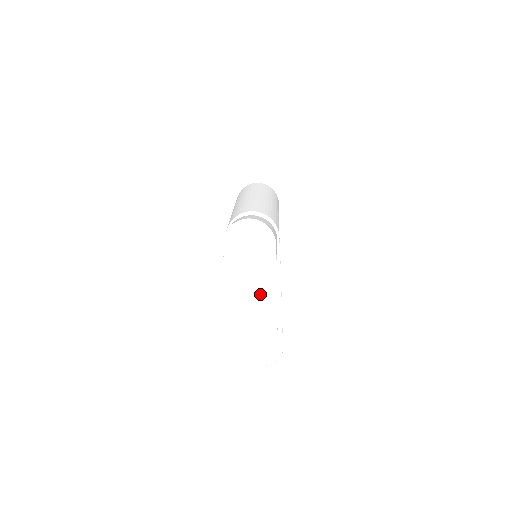
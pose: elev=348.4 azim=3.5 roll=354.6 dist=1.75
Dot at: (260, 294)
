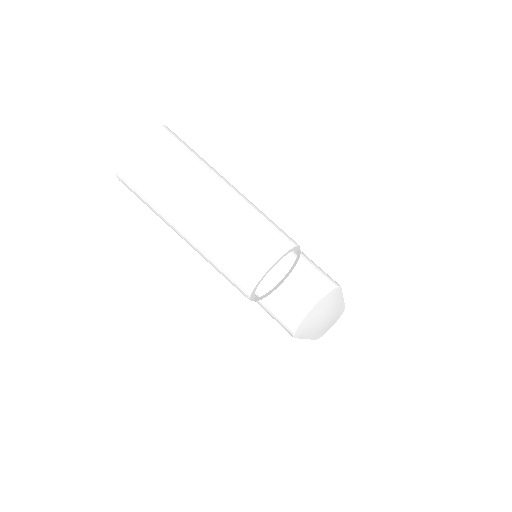
Dot at: (333, 316)
